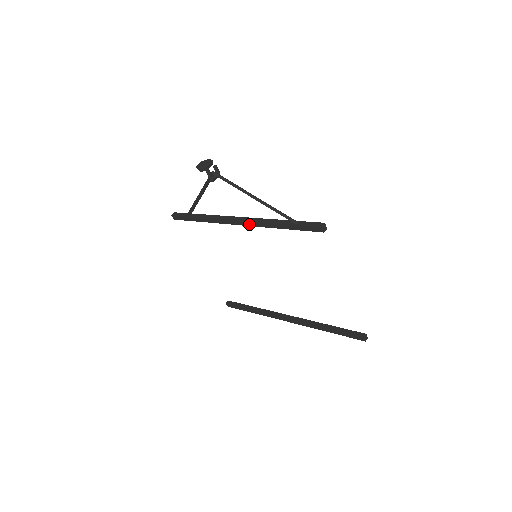
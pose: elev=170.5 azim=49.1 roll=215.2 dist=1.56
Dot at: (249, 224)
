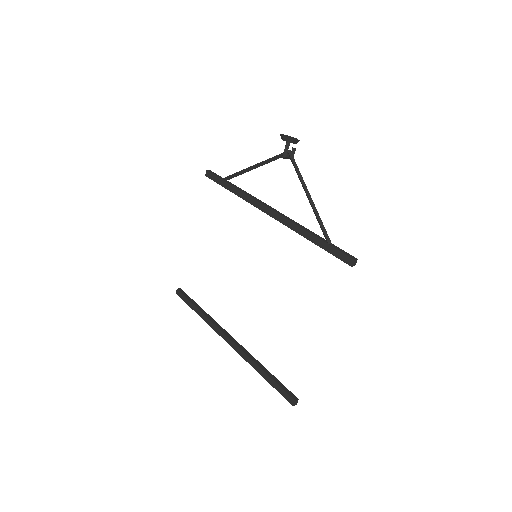
Dot at: (280, 219)
